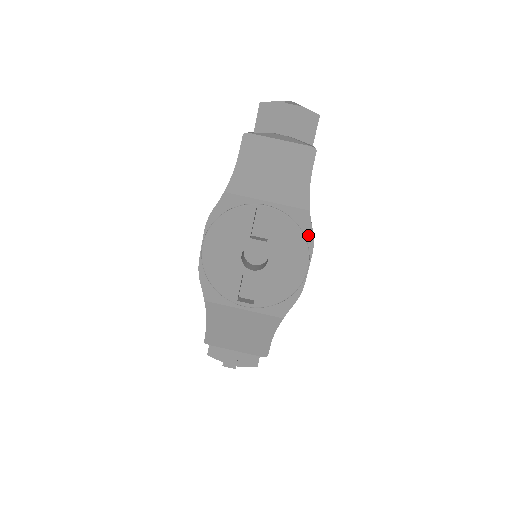
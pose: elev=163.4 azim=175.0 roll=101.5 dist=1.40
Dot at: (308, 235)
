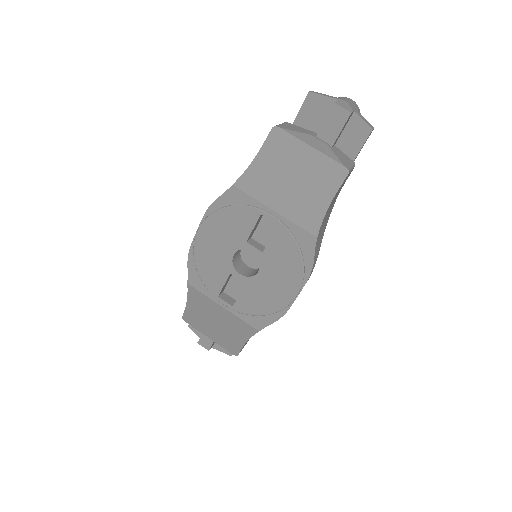
Dot at: (308, 262)
